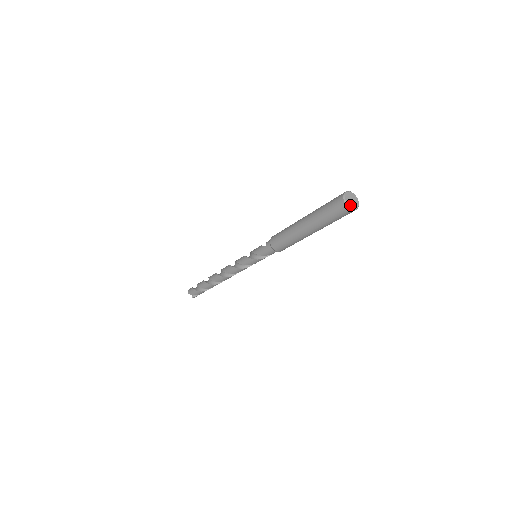
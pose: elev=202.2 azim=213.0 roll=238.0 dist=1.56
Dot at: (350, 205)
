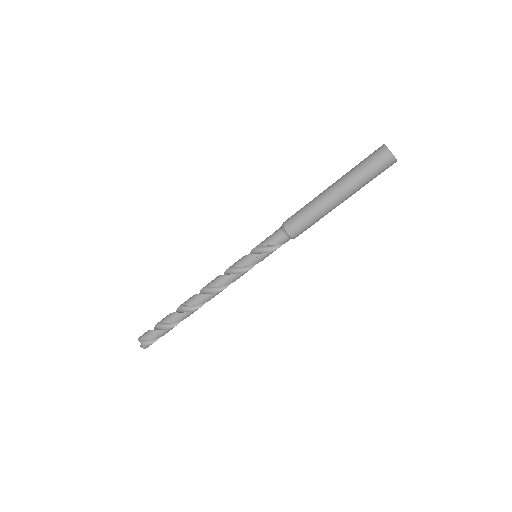
Dot at: (390, 151)
